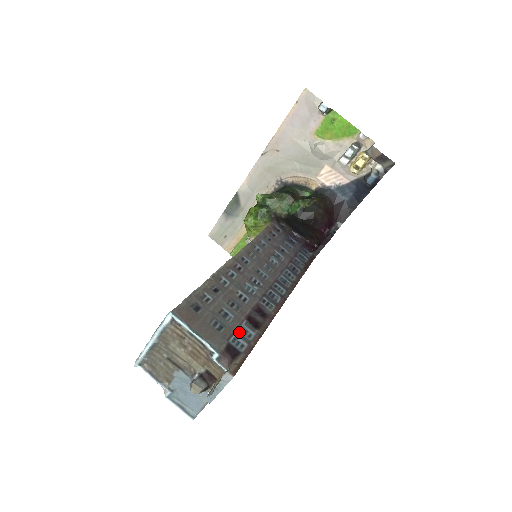
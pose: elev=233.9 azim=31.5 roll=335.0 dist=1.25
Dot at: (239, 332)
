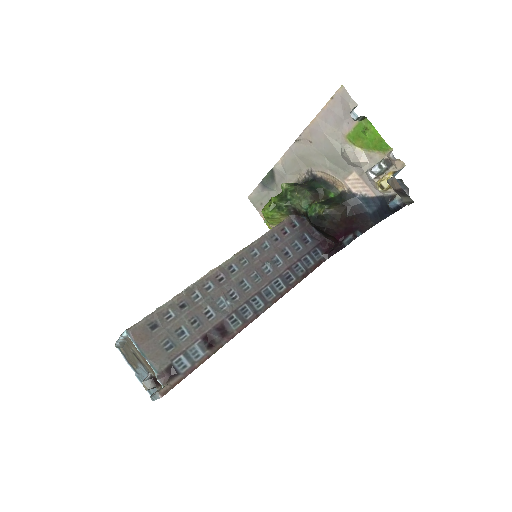
Dot at: (187, 352)
